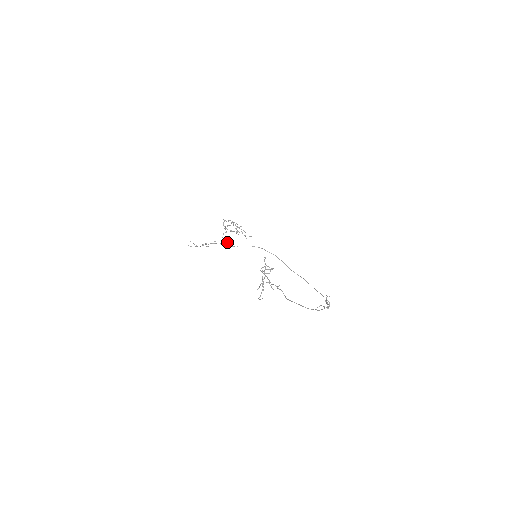
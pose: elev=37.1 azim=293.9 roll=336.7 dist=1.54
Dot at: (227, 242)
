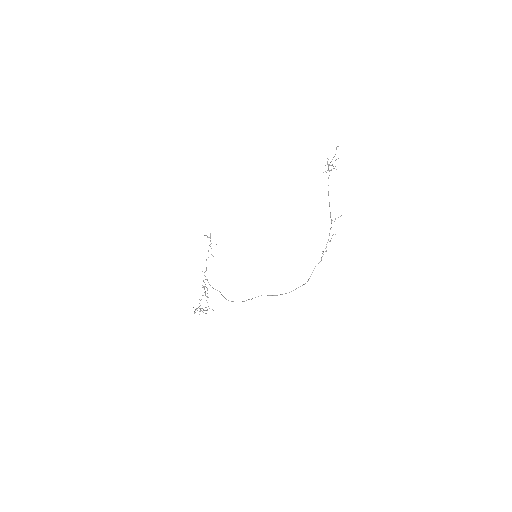
Dot at: (207, 280)
